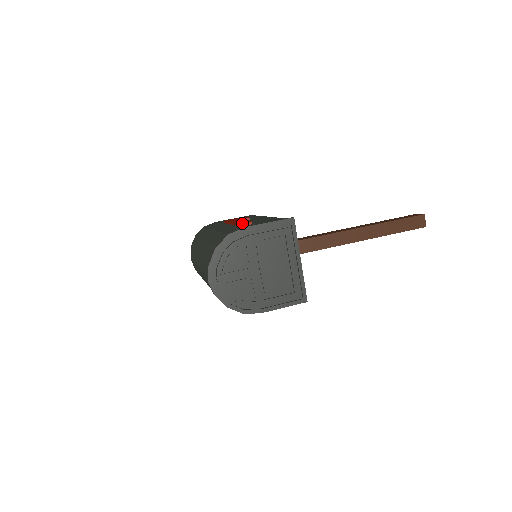
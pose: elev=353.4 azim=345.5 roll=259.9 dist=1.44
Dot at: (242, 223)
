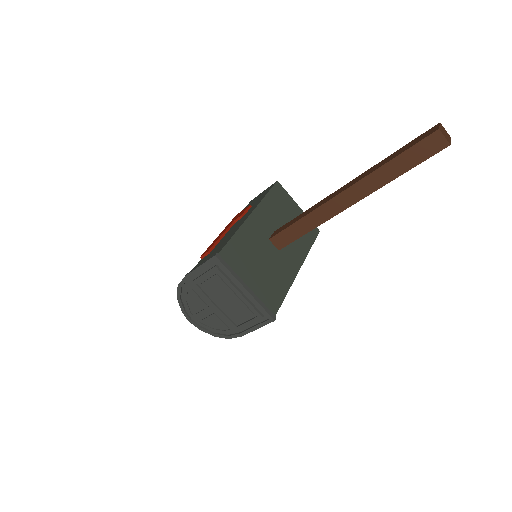
Dot at: (201, 256)
